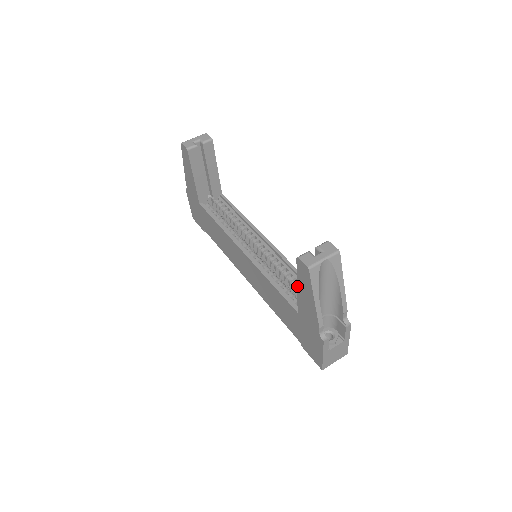
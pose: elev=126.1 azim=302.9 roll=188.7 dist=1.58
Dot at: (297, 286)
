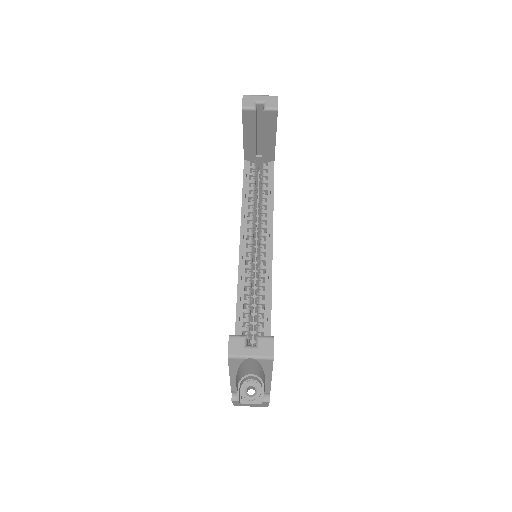
Dot at: occluded
